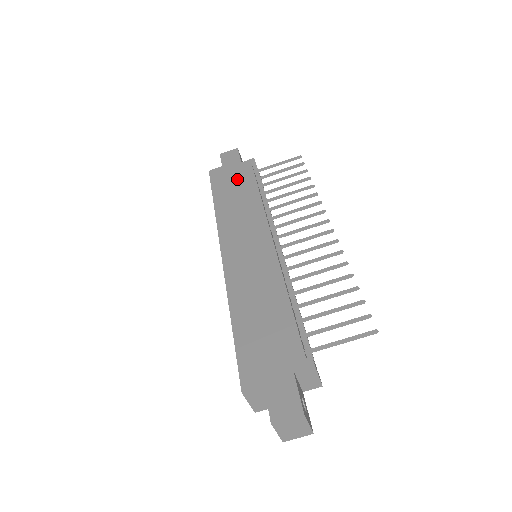
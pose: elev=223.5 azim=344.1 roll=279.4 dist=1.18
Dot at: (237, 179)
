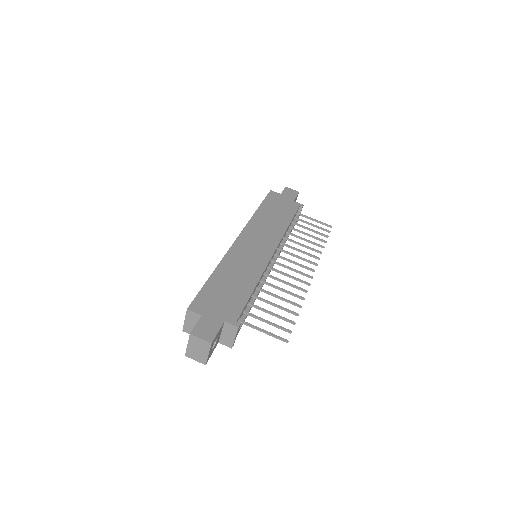
Dot at: (283, 208)
